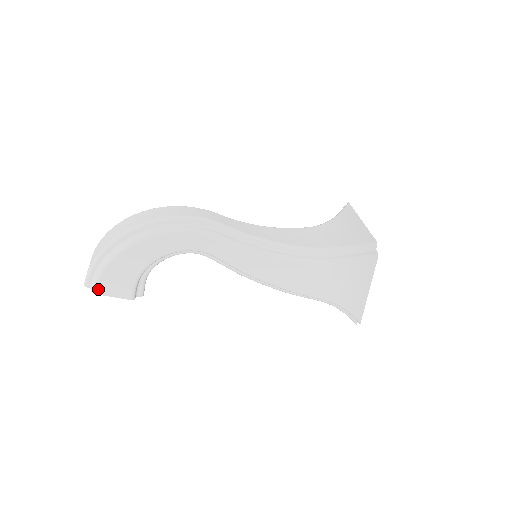
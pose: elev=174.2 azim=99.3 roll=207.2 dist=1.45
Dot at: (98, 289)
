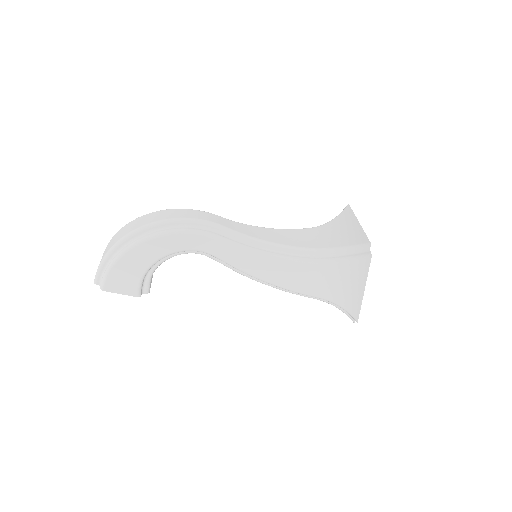
Dot at: (106, 286)
